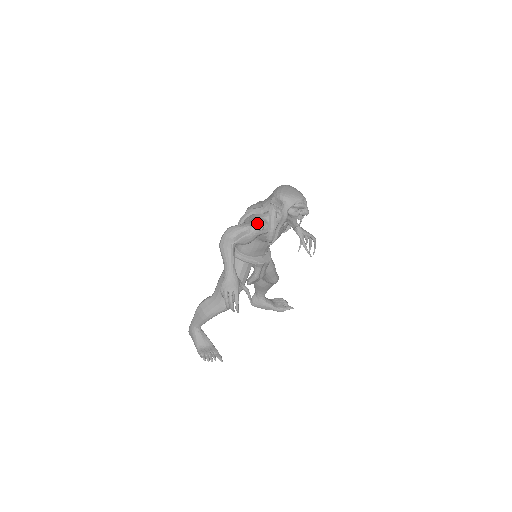
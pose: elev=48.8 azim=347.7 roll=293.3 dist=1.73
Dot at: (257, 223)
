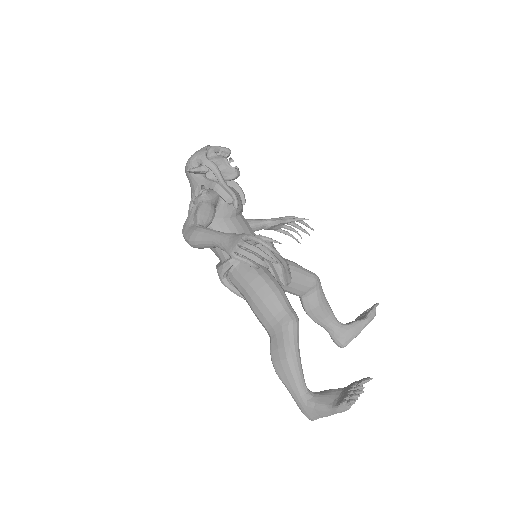
Dot at: (198, 195)
